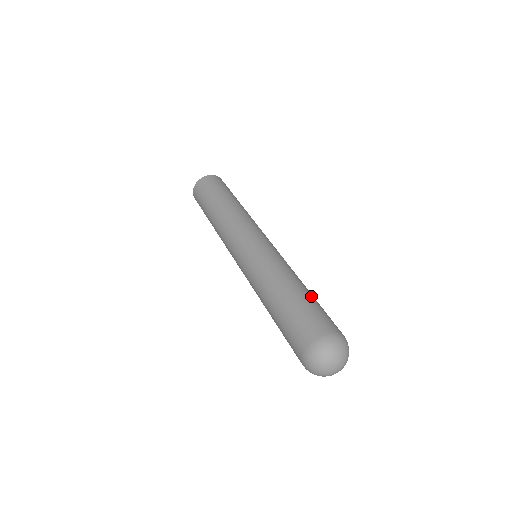
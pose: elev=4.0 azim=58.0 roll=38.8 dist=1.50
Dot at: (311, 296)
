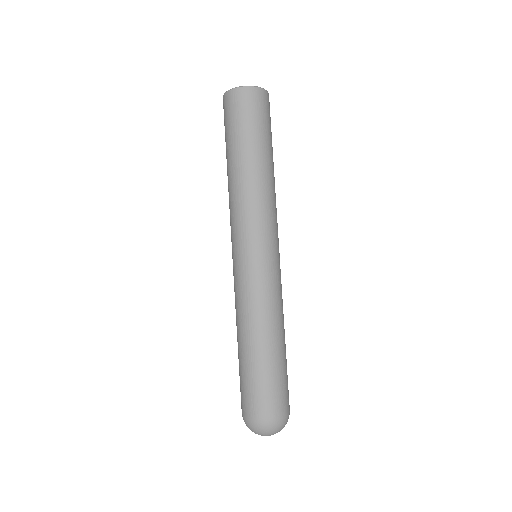
Dot at: (259, 362)
